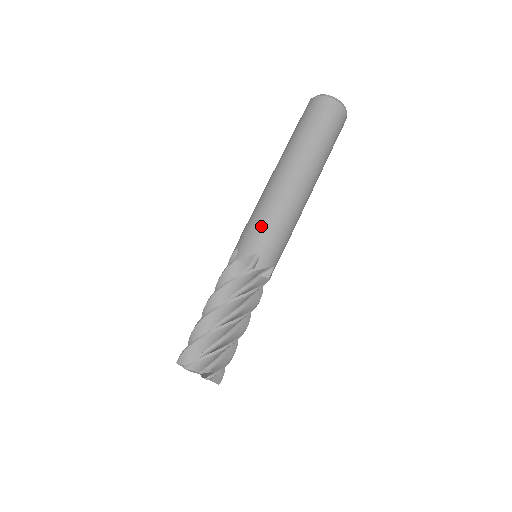
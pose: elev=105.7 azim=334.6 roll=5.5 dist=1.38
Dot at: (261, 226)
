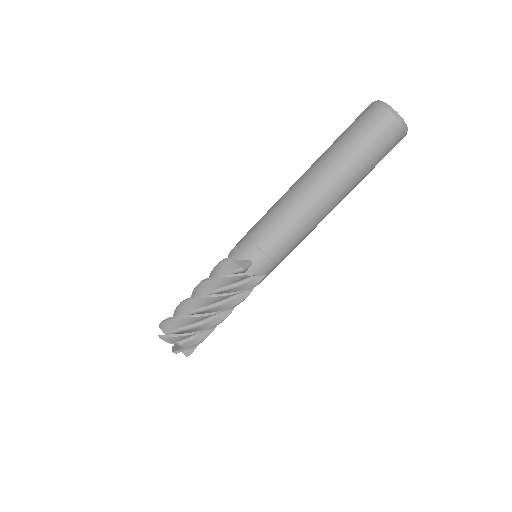
Dot at: (264, 234)
